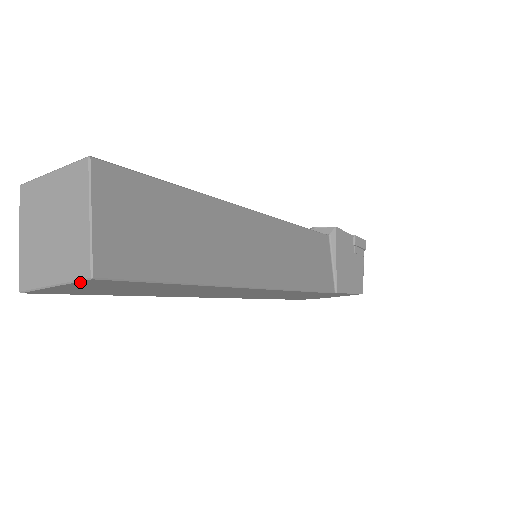
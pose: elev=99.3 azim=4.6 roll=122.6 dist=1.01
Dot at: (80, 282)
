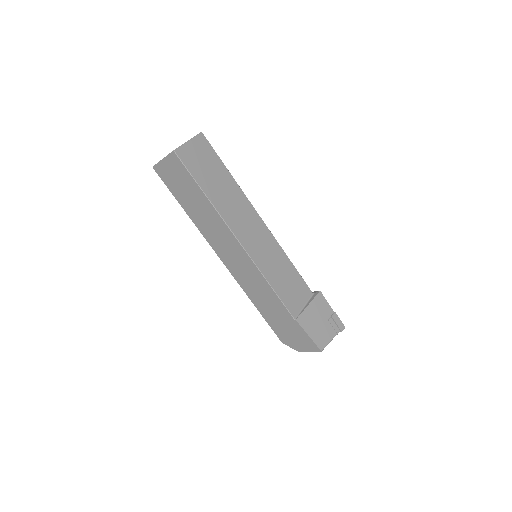
Dot at: (170, 155)
